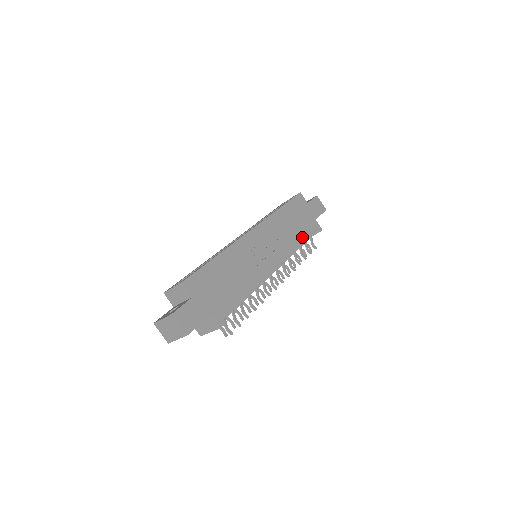
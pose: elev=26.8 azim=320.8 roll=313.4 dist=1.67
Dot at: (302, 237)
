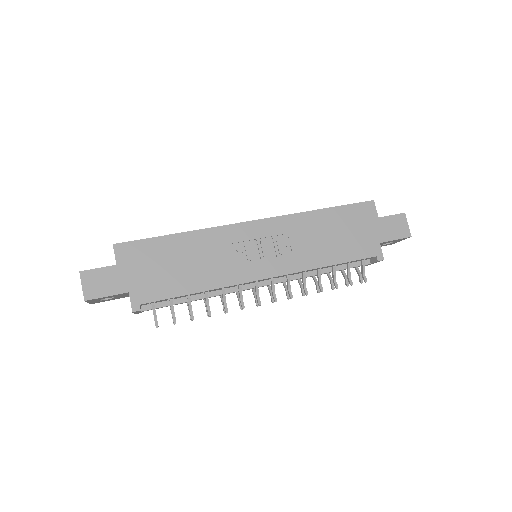
Dot at: (337, 257)
